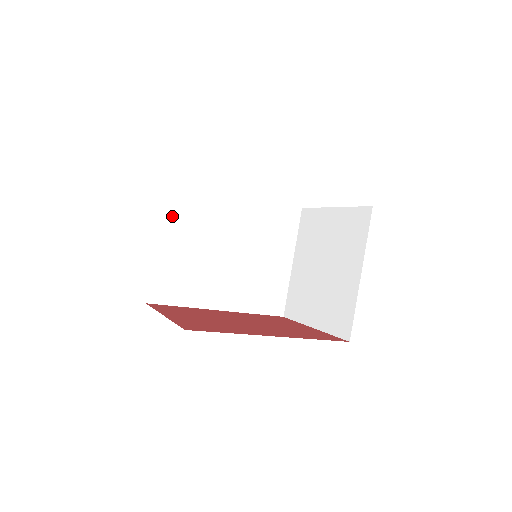
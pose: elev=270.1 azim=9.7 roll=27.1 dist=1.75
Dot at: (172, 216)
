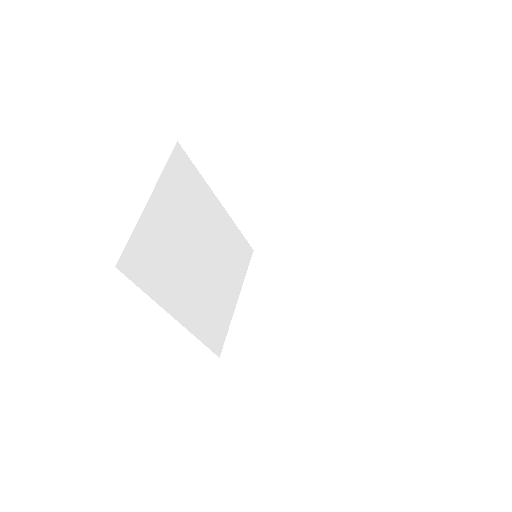
Dot at: (168, 184)
